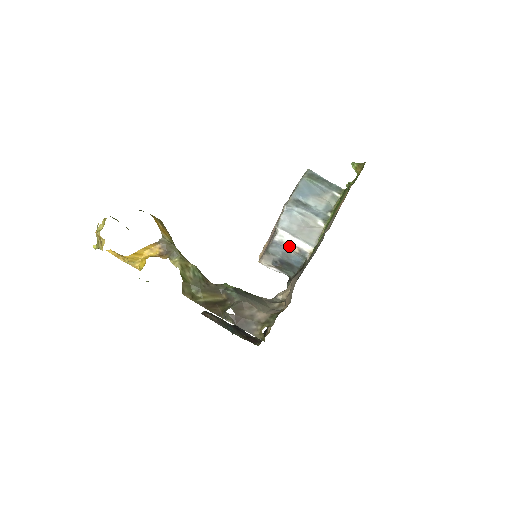
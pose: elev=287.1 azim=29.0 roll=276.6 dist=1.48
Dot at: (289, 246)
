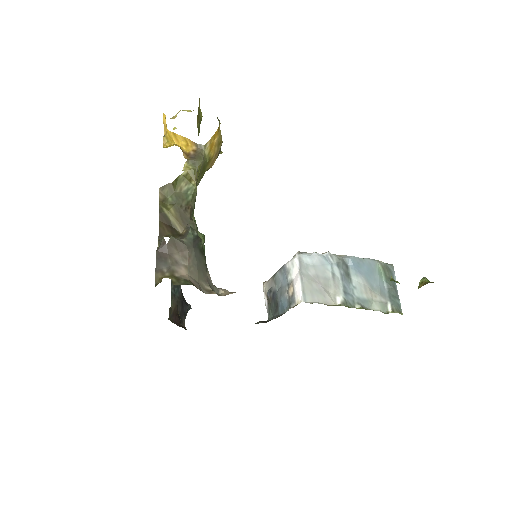
Dot at: (290, 283)
